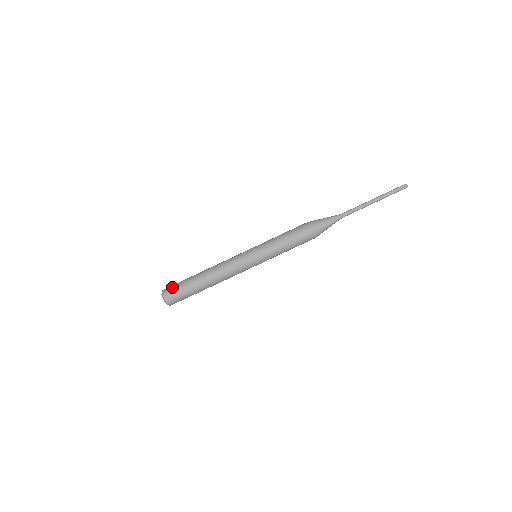
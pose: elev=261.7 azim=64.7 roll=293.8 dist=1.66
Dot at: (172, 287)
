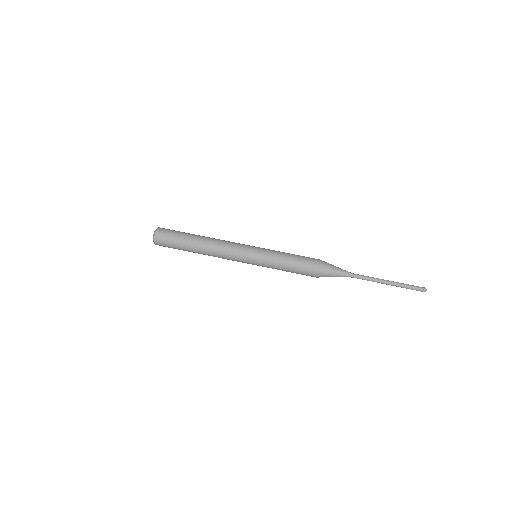
Dot at: (167, 232)
